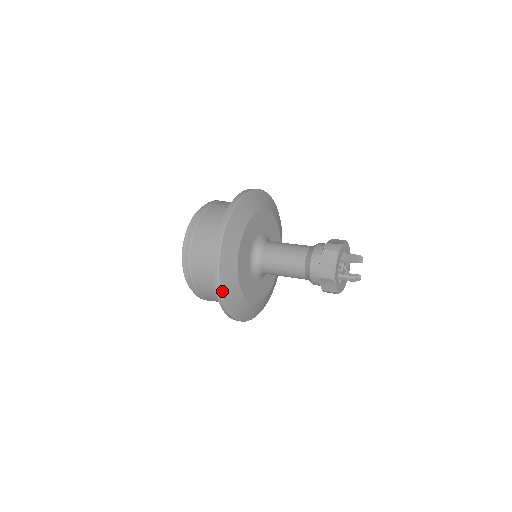
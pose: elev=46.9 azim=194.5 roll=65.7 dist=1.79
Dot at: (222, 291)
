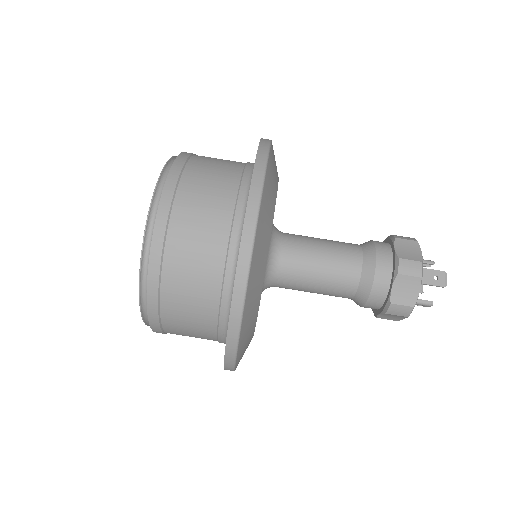
Dot at: (236, 362)
